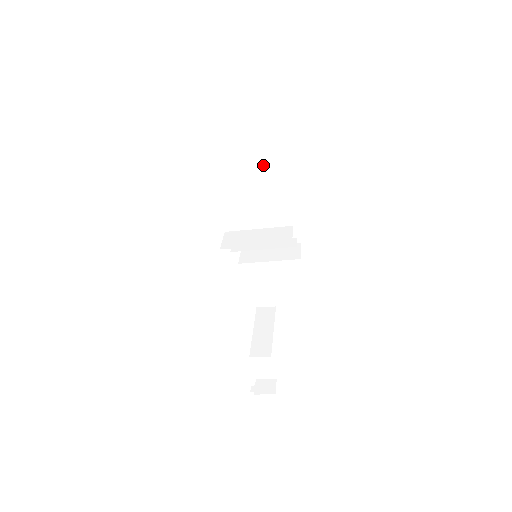
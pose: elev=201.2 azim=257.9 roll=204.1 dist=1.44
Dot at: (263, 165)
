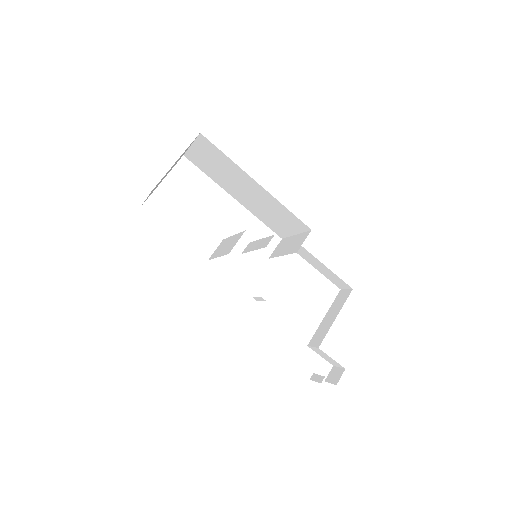
Dot at: (227, 171)
